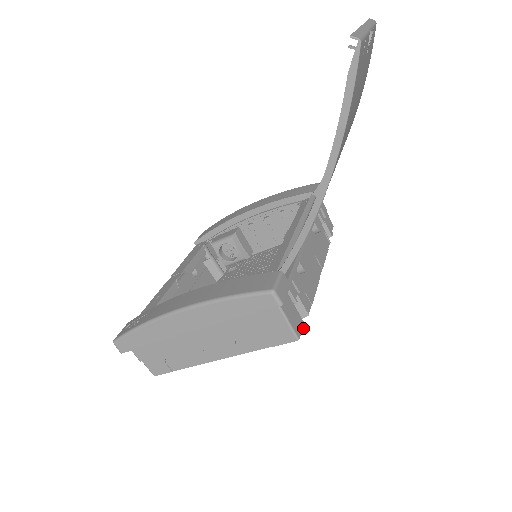
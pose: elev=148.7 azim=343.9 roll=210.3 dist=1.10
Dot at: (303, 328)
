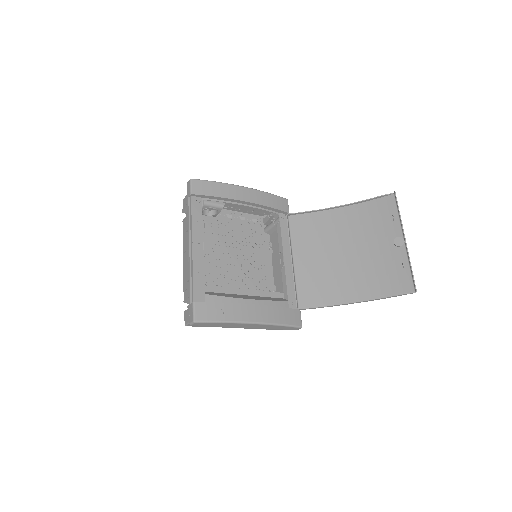
Dot at: occluded
